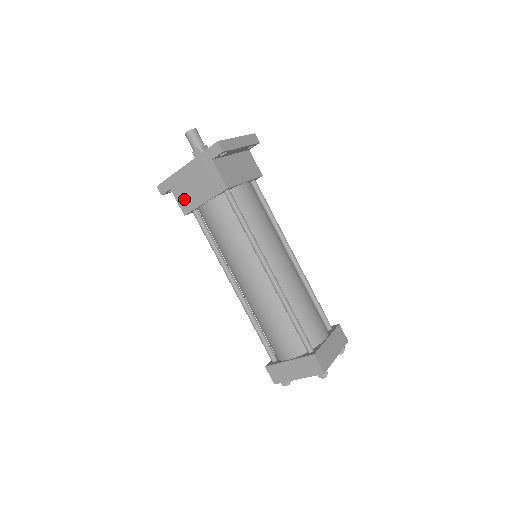
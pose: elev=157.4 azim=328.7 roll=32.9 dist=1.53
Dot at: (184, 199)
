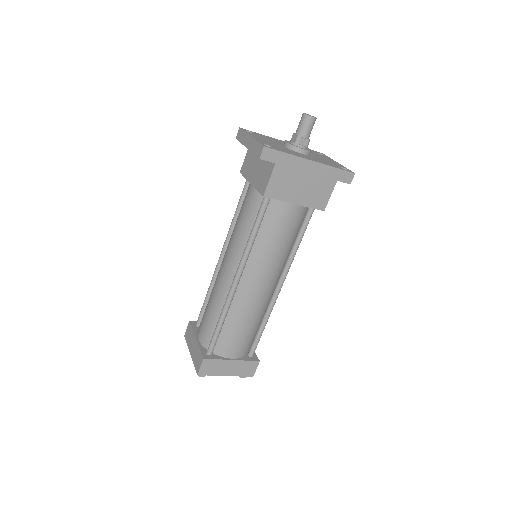
Dot at: (279, 184)
